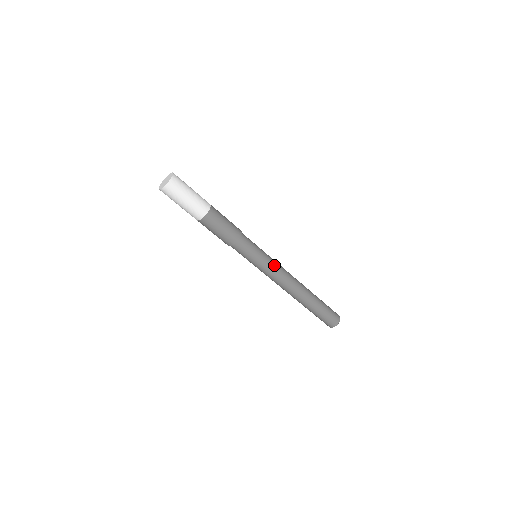
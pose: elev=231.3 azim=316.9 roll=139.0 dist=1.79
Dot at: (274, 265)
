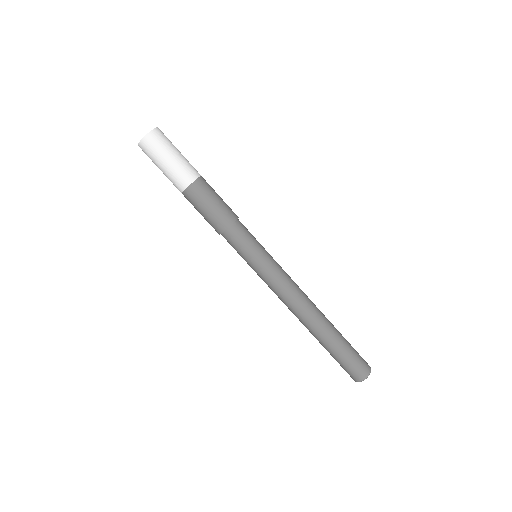
Dot at: (275, 275)
